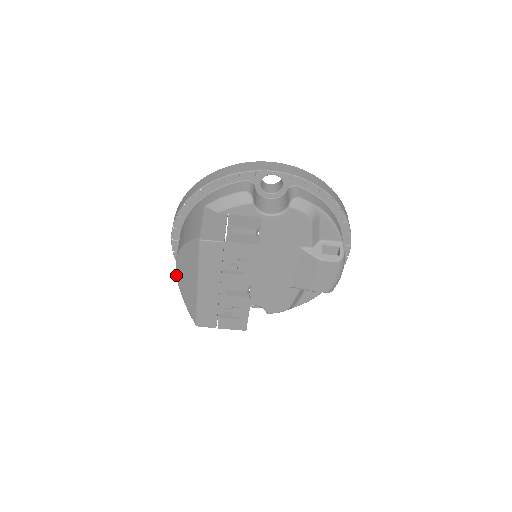
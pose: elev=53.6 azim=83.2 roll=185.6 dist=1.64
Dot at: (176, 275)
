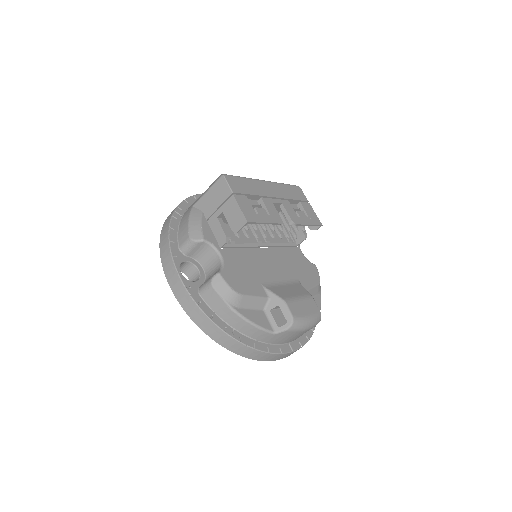
Dot at: occluded
